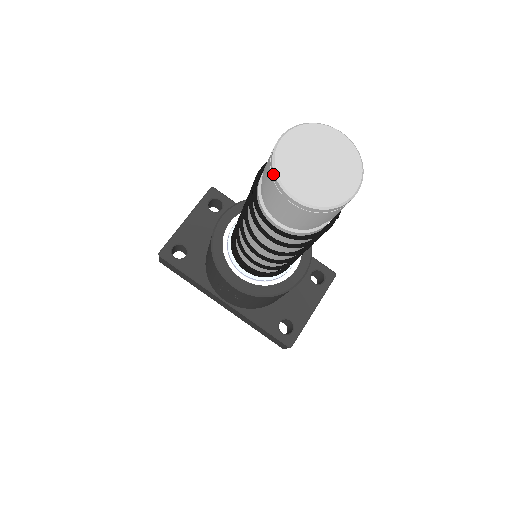
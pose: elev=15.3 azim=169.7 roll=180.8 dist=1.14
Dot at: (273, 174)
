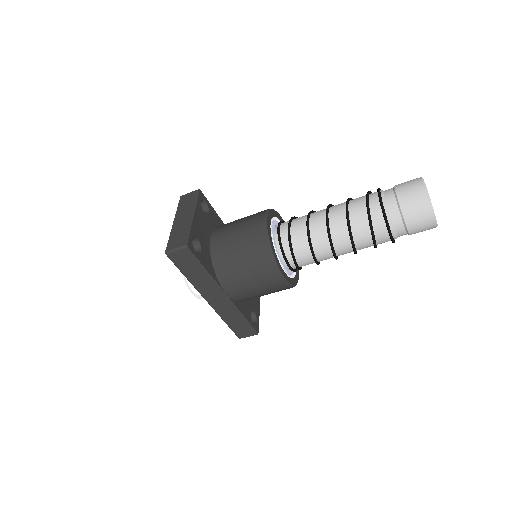
Dot at: (429, 202)
